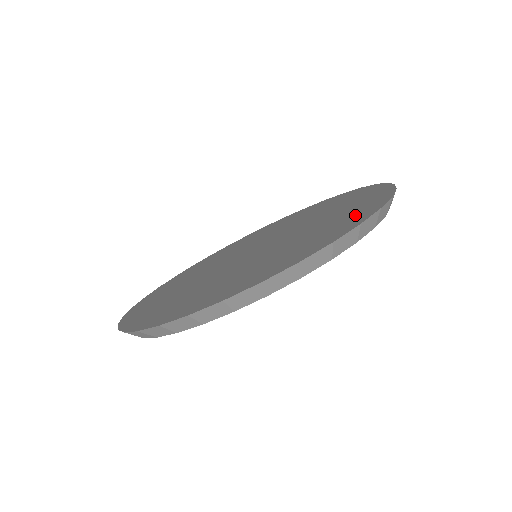
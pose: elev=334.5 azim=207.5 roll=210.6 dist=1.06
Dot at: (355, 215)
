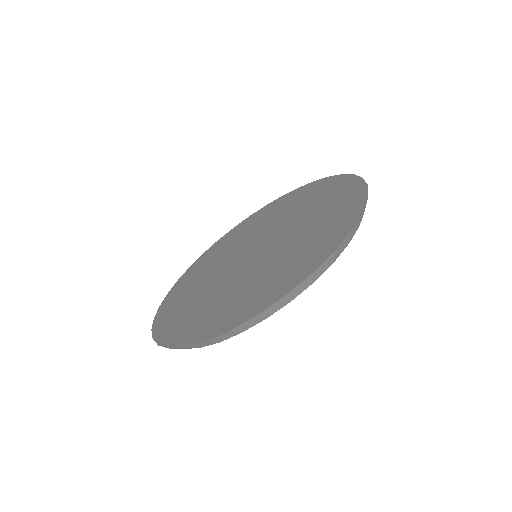
Dot at: (332, 232)
